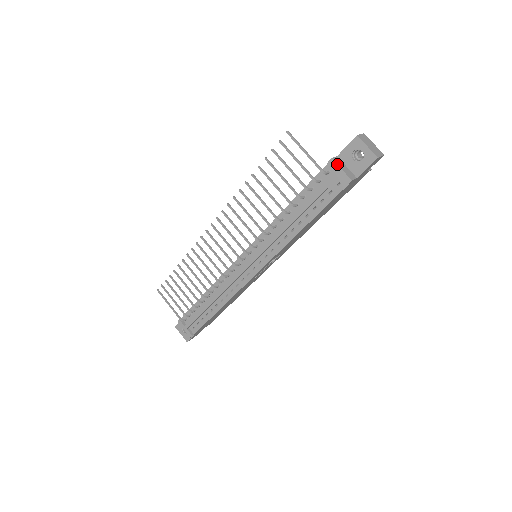
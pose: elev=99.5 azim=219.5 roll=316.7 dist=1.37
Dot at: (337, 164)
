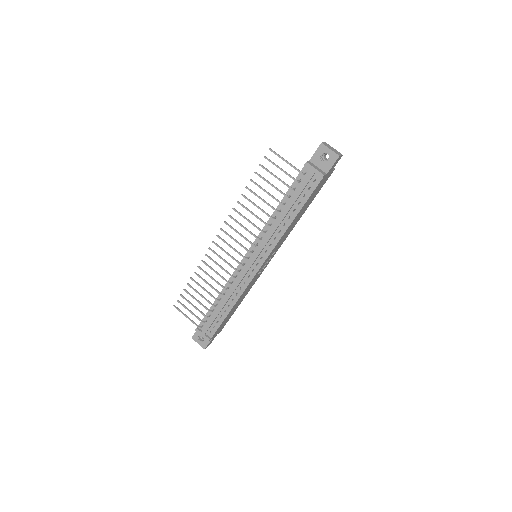
Dot at: (311, 165)
